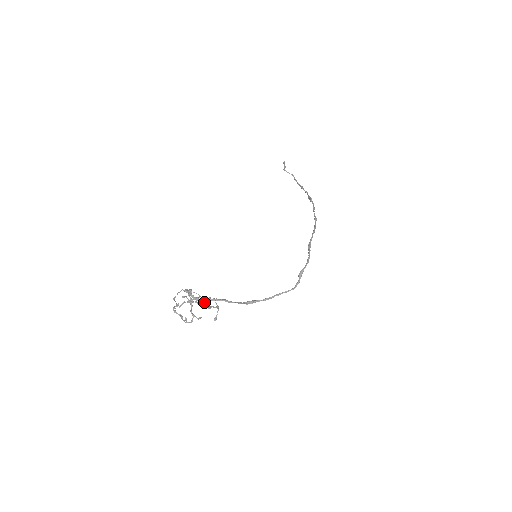
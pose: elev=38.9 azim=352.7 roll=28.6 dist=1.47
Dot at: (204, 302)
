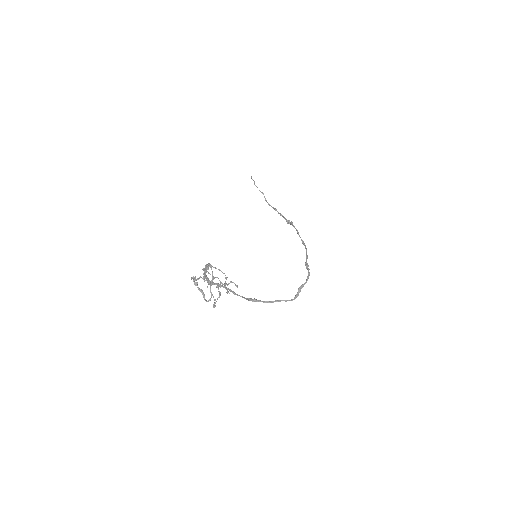
Dot at: (225, 284)
